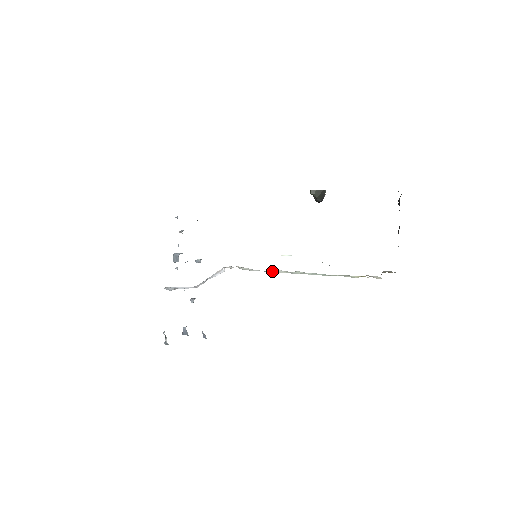
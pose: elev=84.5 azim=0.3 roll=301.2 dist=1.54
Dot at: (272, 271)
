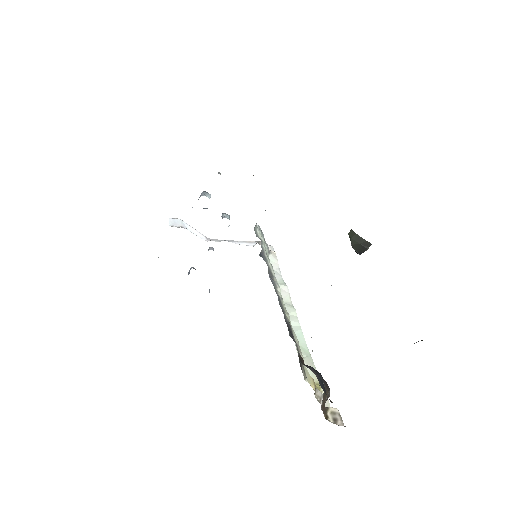
Dot at: (279, 285)
